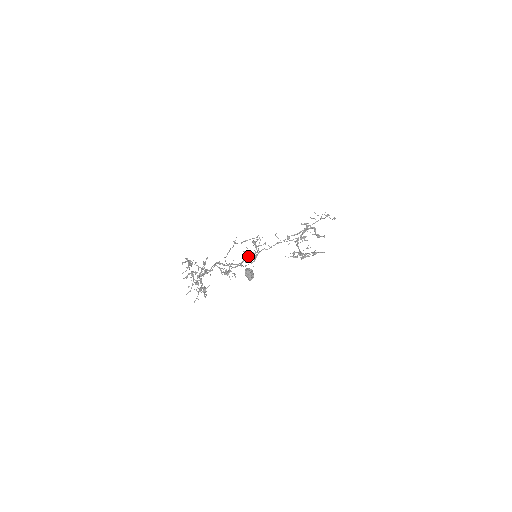
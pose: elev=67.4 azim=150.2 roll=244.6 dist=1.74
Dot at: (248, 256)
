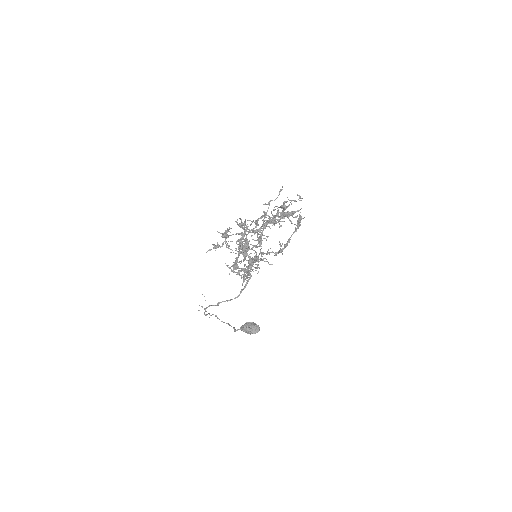
Dot at: occluded
